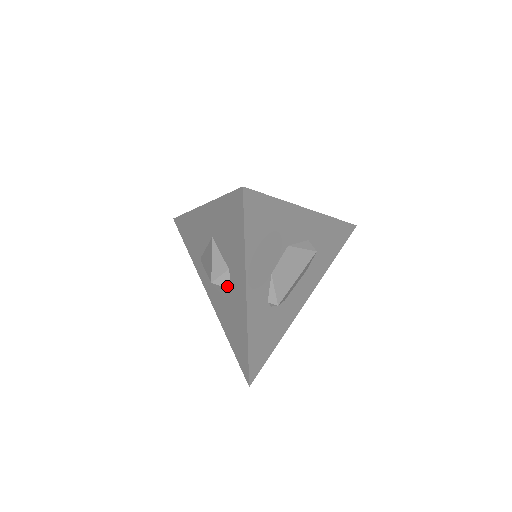
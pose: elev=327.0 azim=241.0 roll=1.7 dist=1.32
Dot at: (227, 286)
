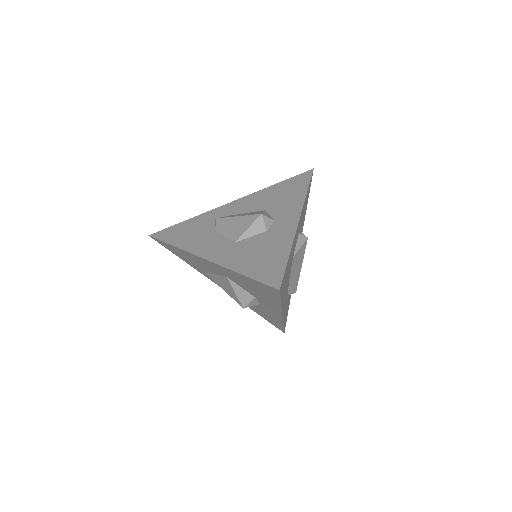
Dot at: (256, 304)
